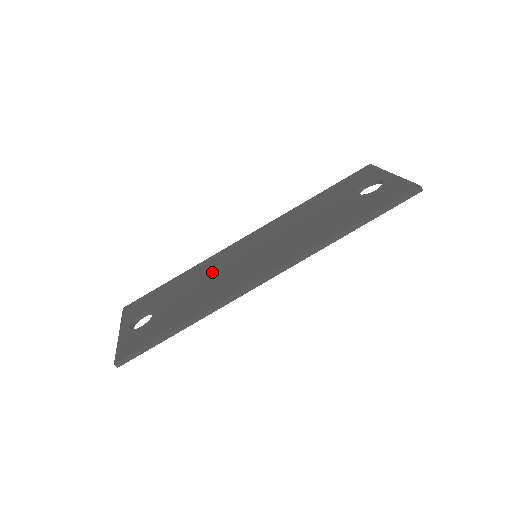
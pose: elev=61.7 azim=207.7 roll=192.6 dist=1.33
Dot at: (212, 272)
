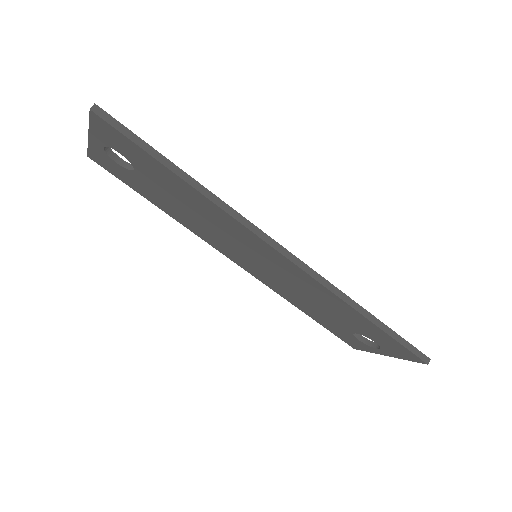
Dot at: occluded
